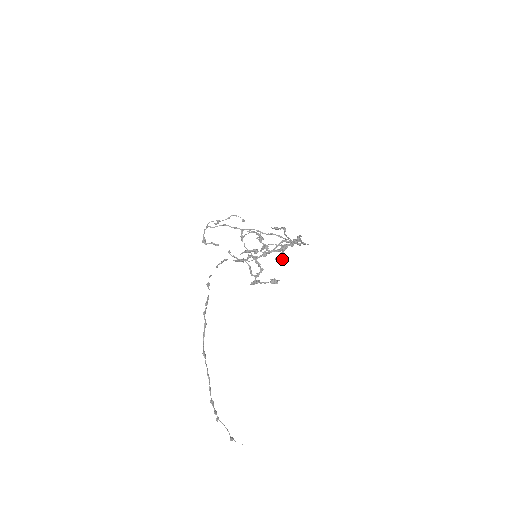
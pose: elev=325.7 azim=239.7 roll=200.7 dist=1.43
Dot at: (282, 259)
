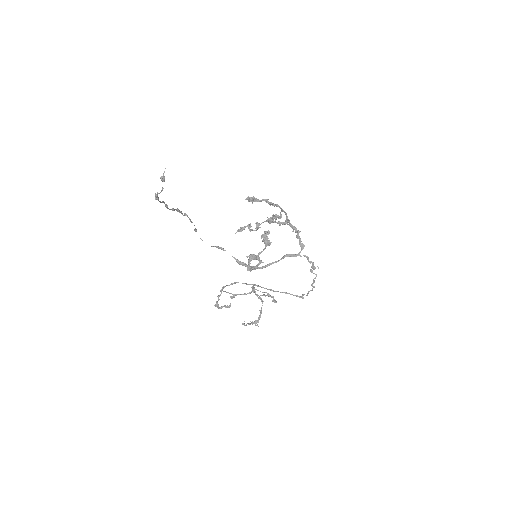
Dot at: (273, 220)
